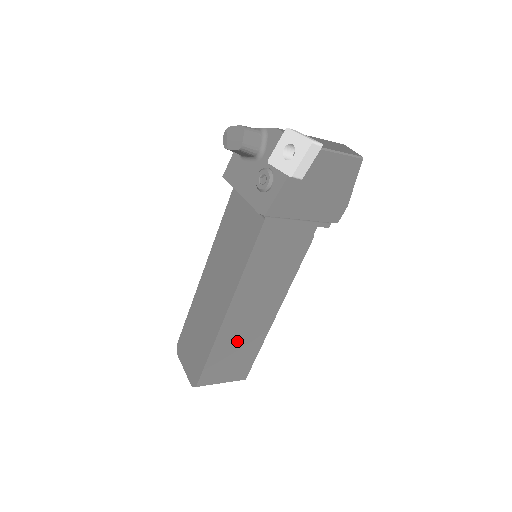
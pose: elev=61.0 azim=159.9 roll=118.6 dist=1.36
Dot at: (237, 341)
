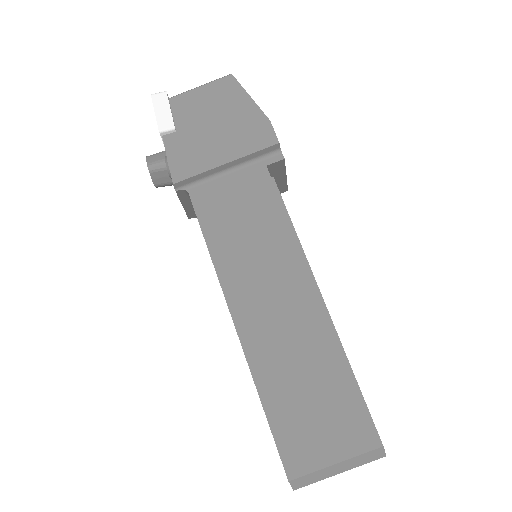
Dot at: (293, 368)
